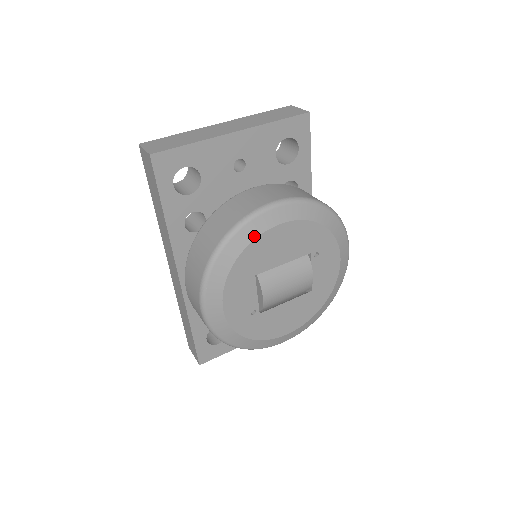
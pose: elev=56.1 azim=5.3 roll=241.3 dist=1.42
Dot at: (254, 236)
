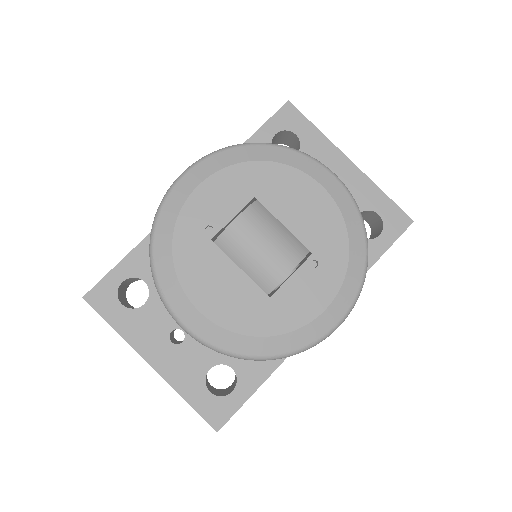
Dot at: (294, 165)
